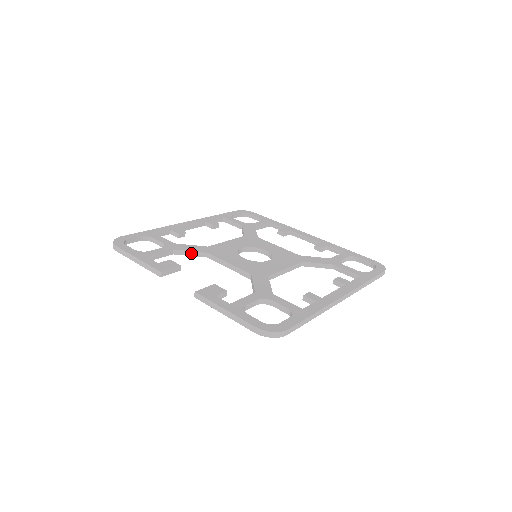
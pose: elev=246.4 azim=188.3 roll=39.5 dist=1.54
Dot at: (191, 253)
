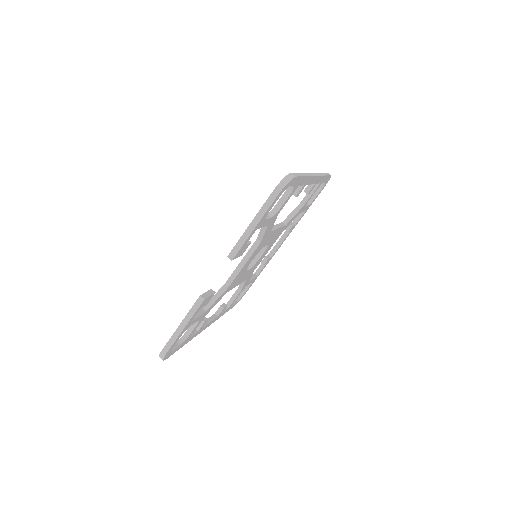
Dot at: (215, 297)
